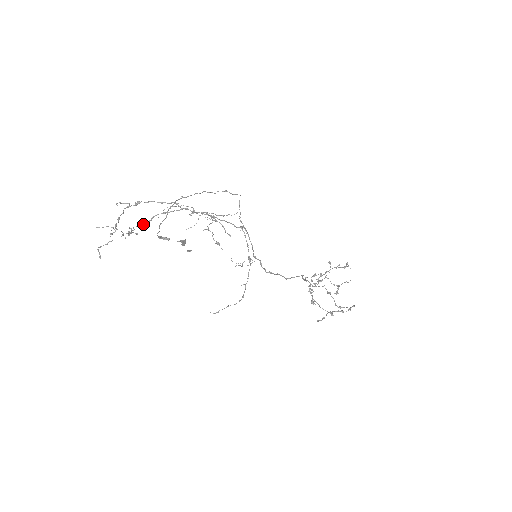
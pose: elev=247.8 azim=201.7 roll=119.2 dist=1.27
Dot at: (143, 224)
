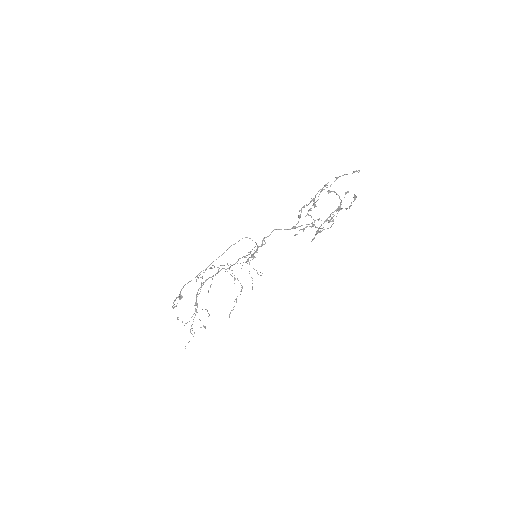
Dot at: (195, 311)
